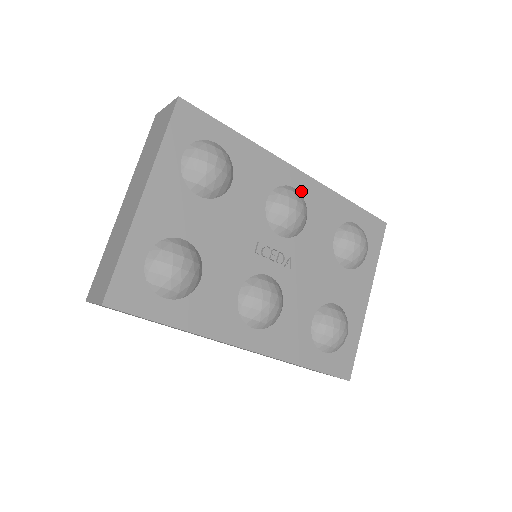
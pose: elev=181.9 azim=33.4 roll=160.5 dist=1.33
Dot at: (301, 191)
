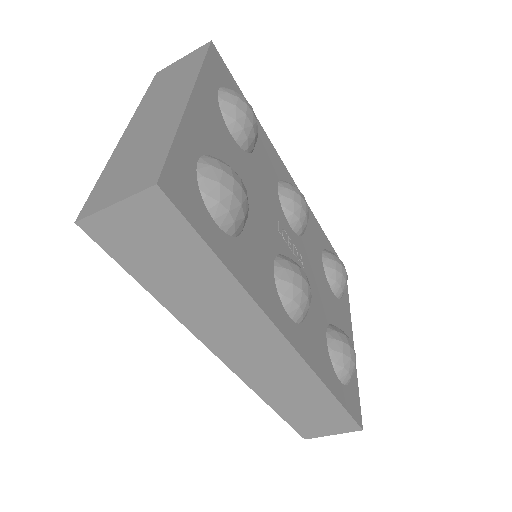
Dot at: occluded
